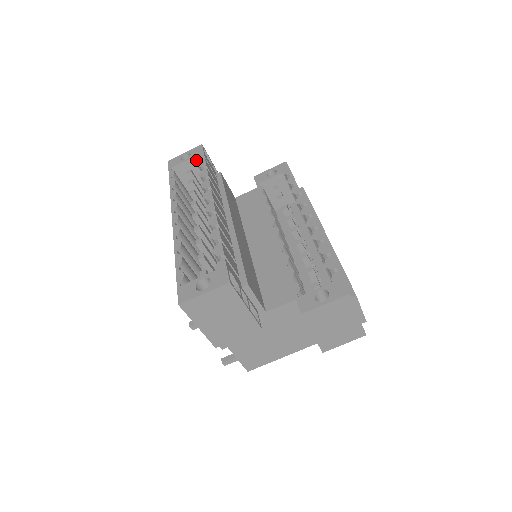
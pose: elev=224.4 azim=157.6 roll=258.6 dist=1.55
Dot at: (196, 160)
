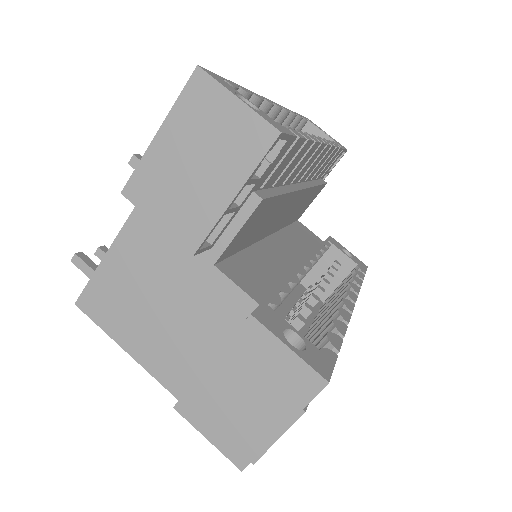
Dot at: occluded
